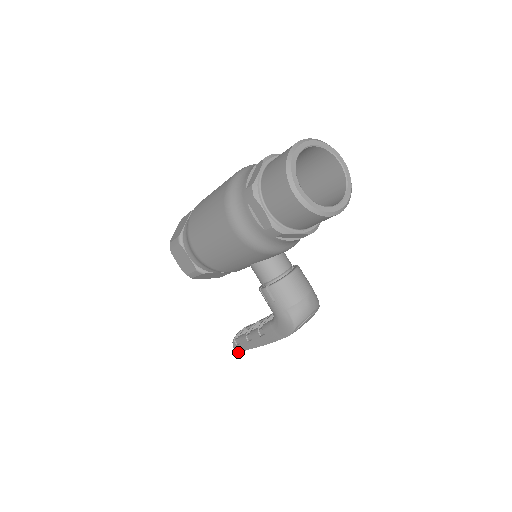
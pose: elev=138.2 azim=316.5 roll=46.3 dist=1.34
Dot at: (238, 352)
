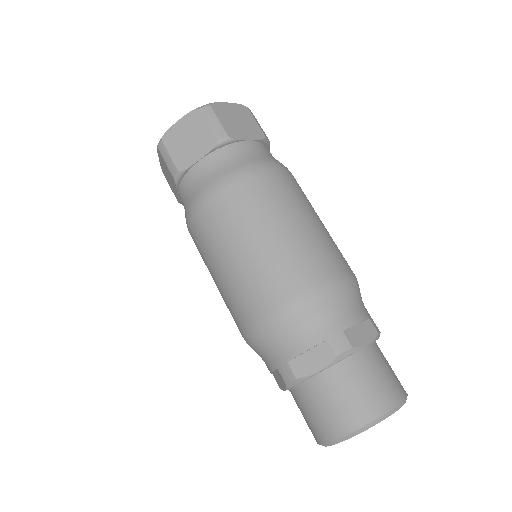
Dot at: occluded
